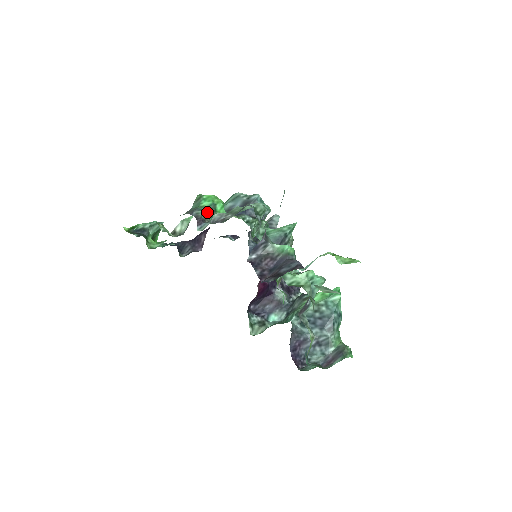
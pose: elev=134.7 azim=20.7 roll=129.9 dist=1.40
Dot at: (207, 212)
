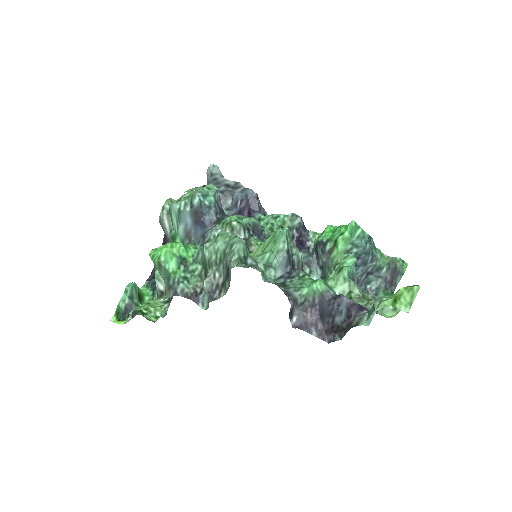
Dot at: (183, 274)
